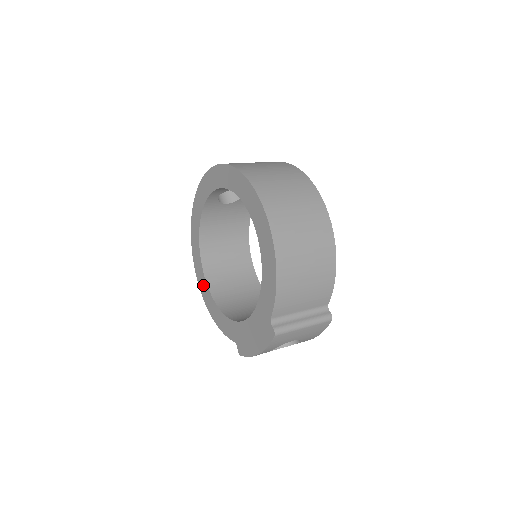
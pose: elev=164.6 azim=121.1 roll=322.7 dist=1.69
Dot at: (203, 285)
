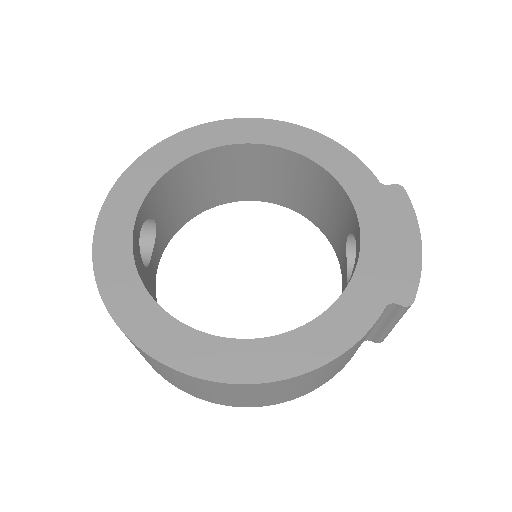
Dot at: (237, 357)
